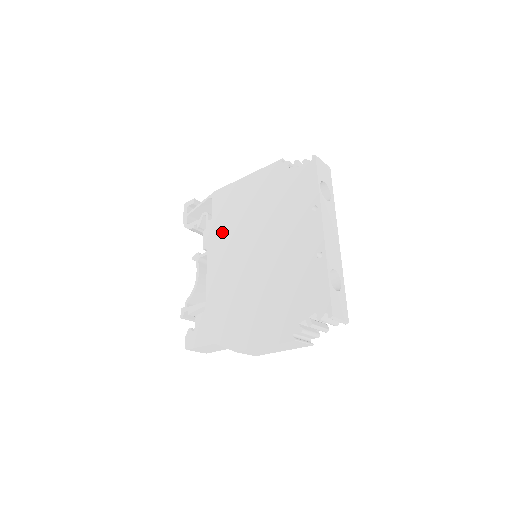
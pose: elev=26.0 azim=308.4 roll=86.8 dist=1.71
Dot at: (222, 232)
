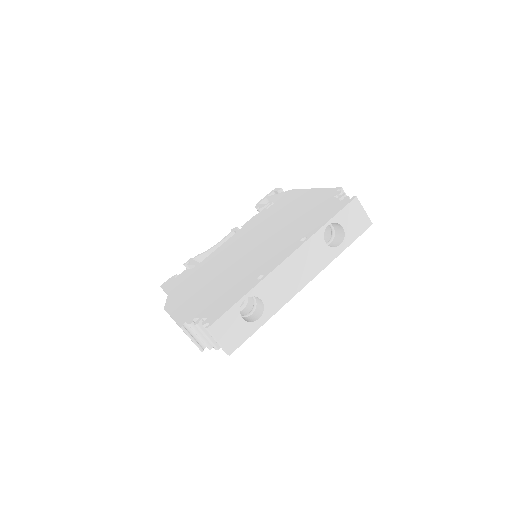
Dot at: (259, 221)
